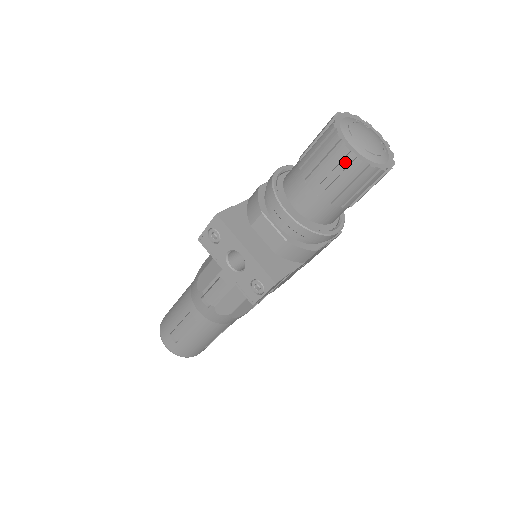
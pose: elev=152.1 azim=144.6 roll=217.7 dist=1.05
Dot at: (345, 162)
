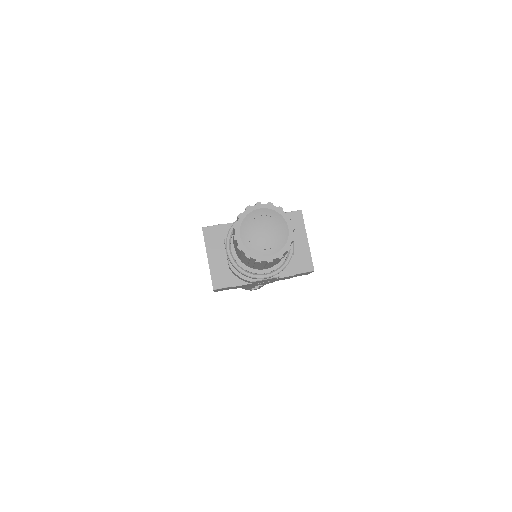
Dot at: (237, 244)
